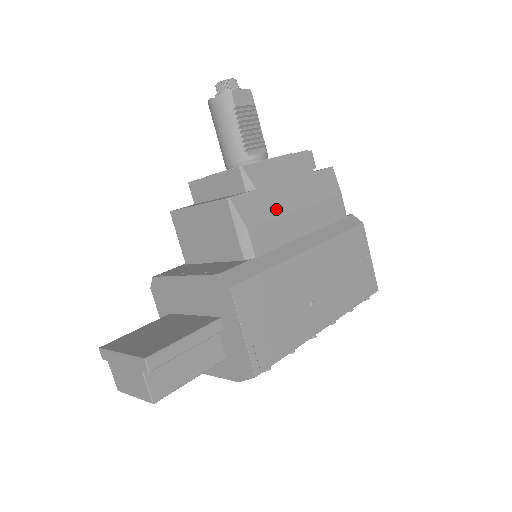
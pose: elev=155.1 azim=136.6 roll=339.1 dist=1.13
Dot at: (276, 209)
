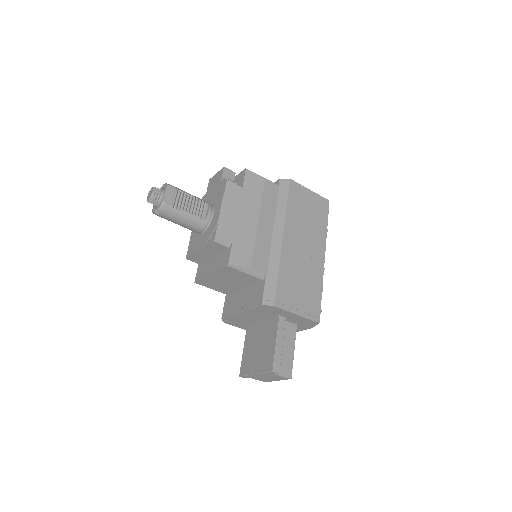
Dot at: (250, 238)
